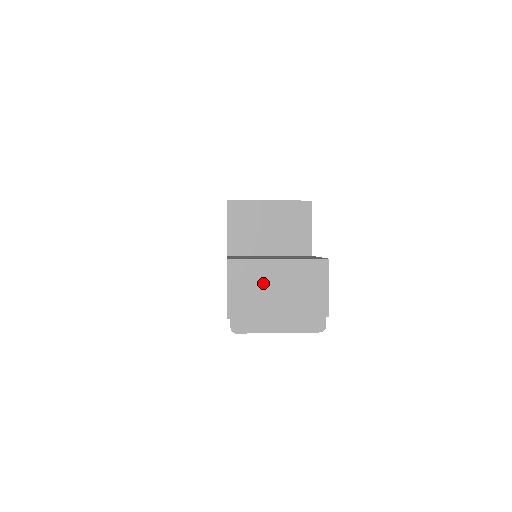
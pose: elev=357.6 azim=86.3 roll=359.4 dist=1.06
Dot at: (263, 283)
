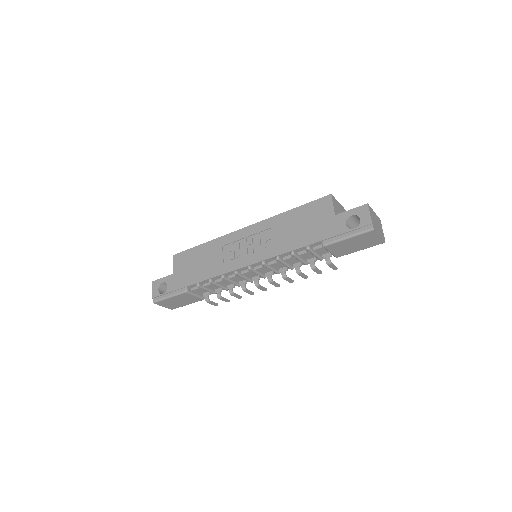
Dot at: (374, 217)
